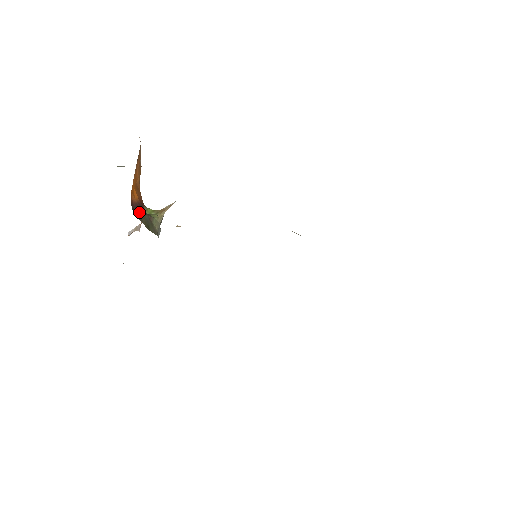
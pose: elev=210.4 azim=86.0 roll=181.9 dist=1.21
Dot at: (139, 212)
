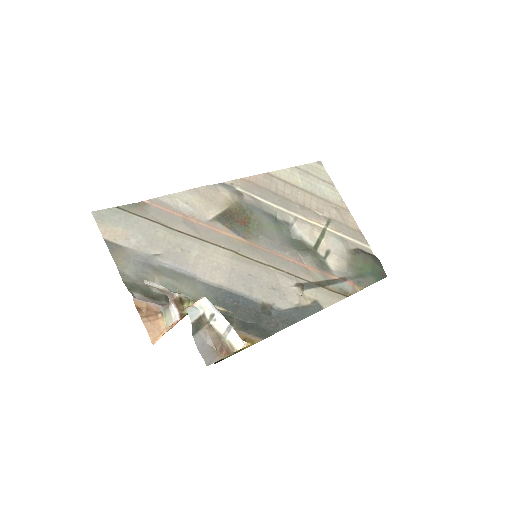
Dot at: occluded
